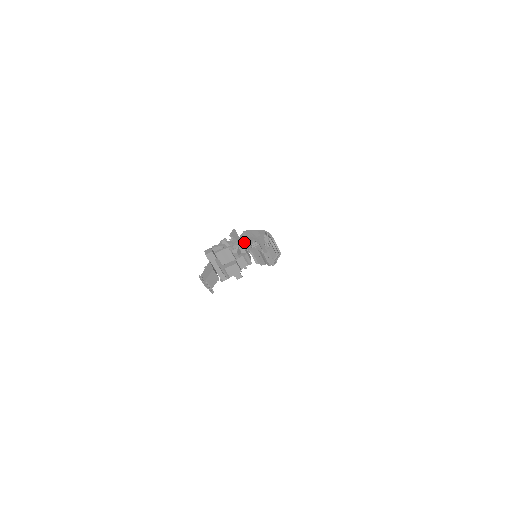
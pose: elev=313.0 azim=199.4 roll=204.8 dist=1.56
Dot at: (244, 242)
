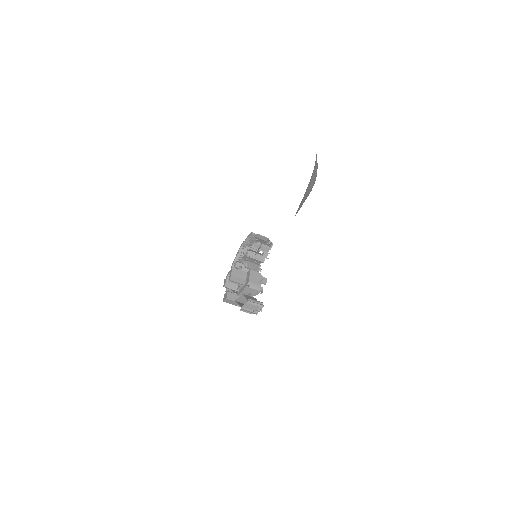
Dot at: occluded
